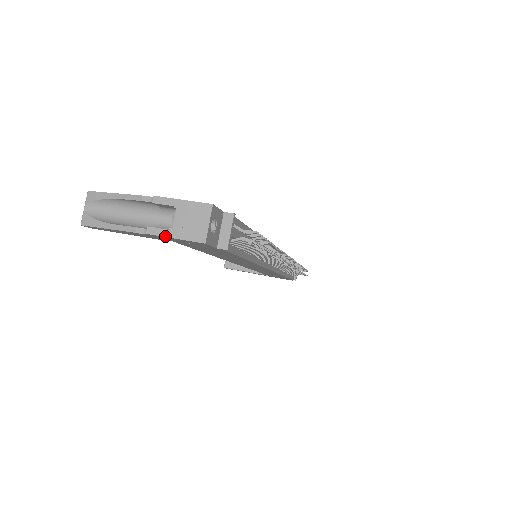
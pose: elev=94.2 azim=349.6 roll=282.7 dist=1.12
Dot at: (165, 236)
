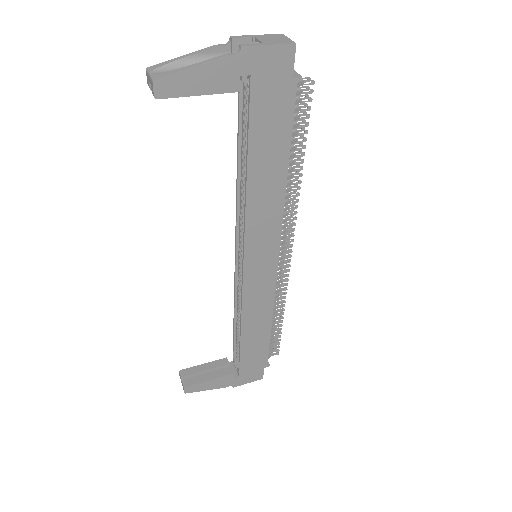
Dot at: (259, 45)
